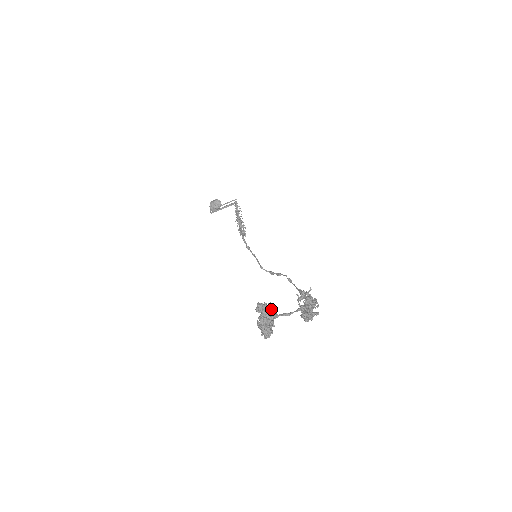
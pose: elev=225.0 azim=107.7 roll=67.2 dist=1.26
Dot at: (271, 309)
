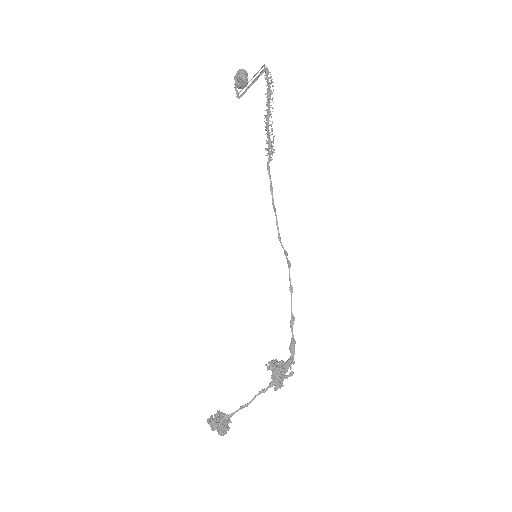
Dot at: (218, 426)
